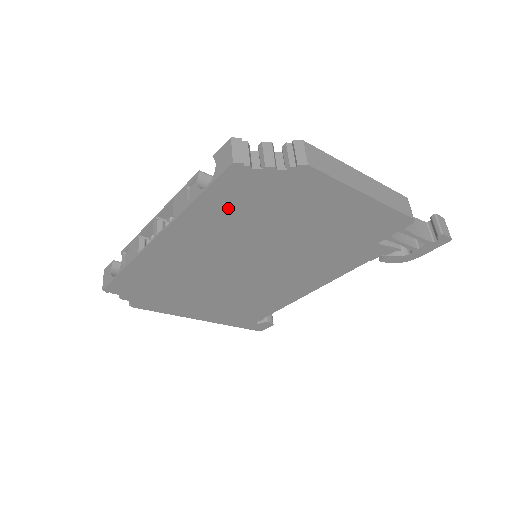
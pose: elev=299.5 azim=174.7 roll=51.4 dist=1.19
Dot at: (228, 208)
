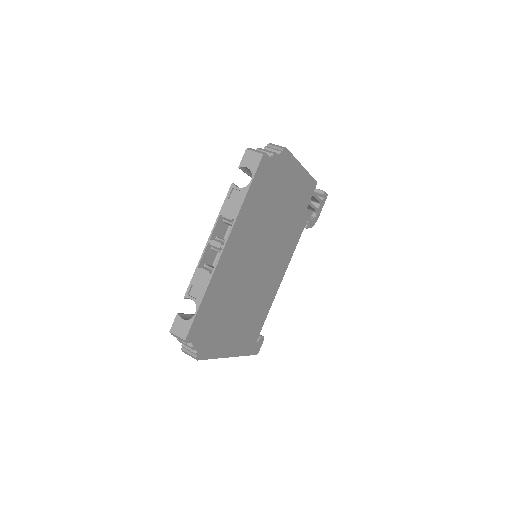
Dot at: (257, 198)
